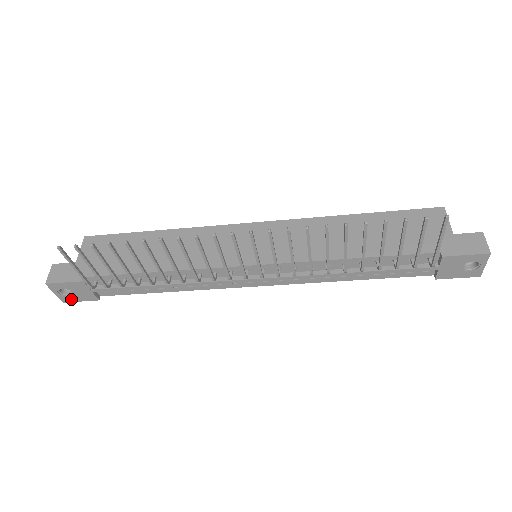
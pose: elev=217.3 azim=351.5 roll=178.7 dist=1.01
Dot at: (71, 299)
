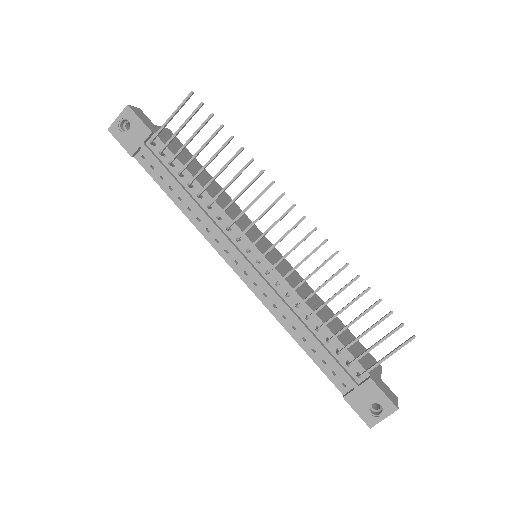
Dot at: (118, 134)
